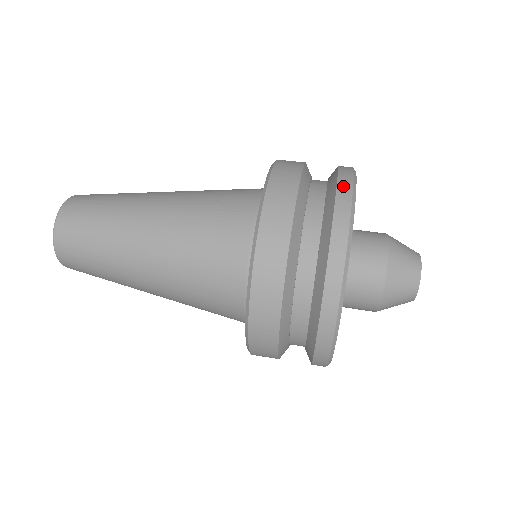
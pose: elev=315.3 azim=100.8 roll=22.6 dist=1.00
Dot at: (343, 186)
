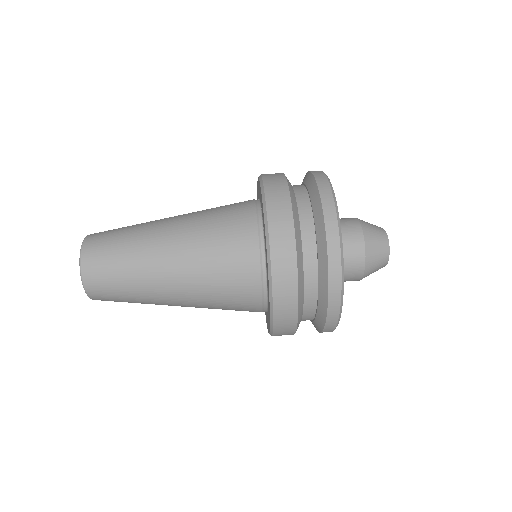
Dot at: (333, 271)
